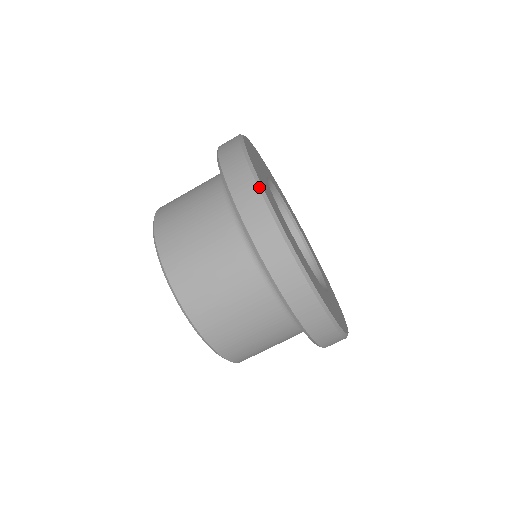
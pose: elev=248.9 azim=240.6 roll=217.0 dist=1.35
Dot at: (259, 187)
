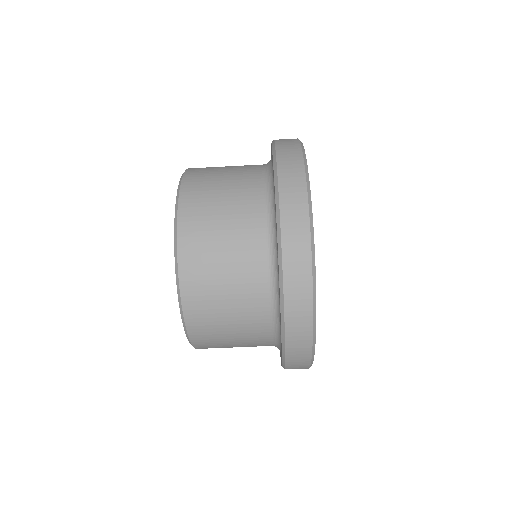
Dot at: (313, 292)
